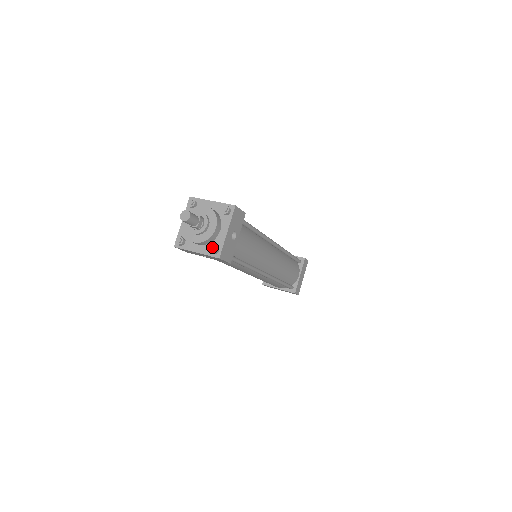
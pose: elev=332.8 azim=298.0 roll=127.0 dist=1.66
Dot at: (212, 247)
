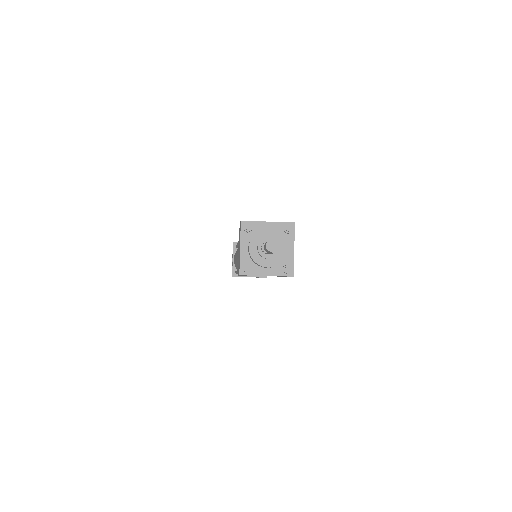
Dot at: (287, 268)
